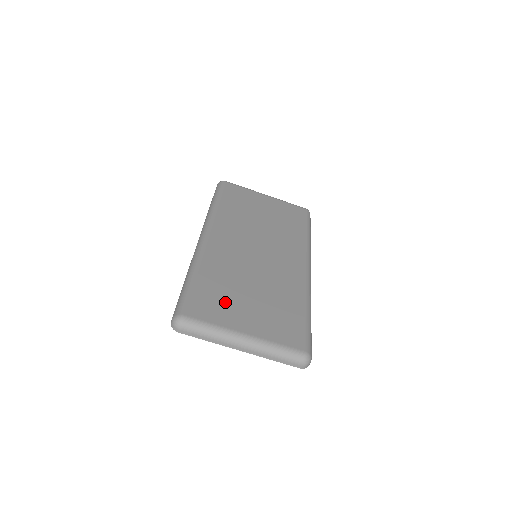
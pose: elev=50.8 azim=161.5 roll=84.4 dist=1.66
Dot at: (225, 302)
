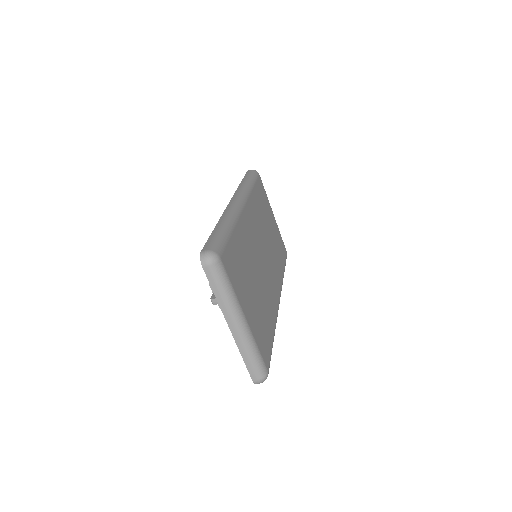
Dot at: (242, 275)
